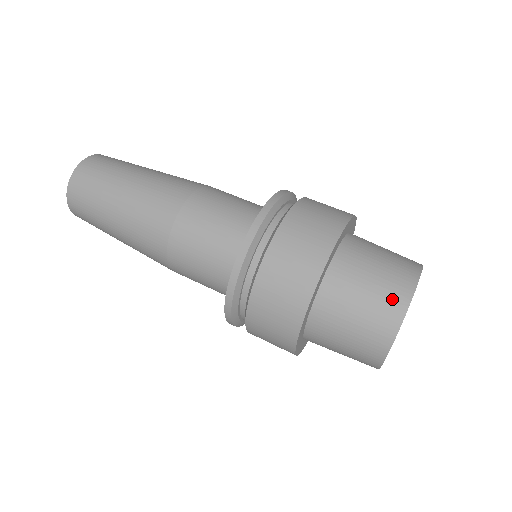
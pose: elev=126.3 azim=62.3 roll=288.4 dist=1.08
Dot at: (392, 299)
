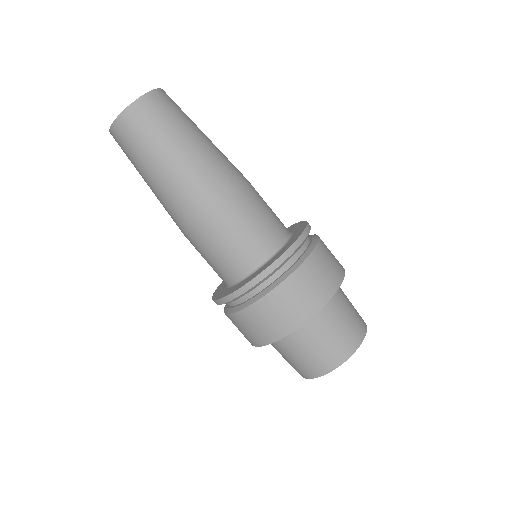
Dot at: (318, 366)
